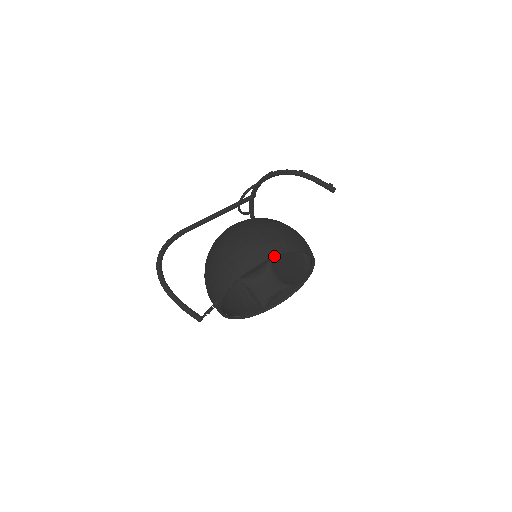
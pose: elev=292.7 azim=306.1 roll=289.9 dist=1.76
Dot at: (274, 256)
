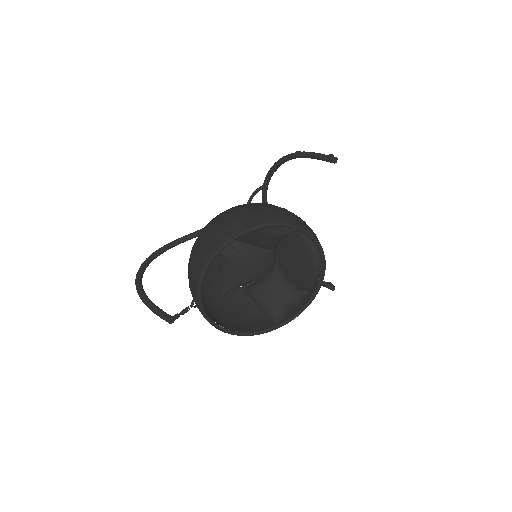
Dot at: (249, 230)
